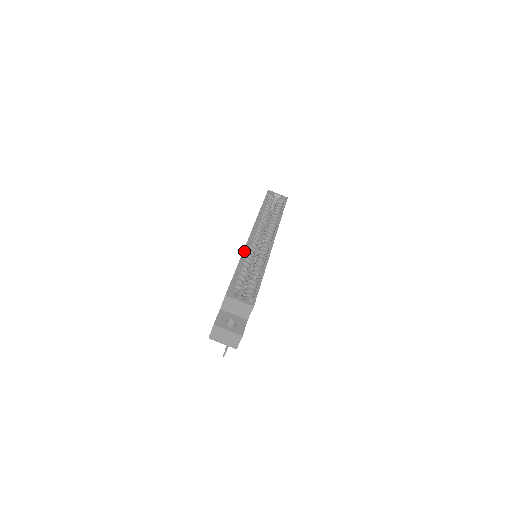
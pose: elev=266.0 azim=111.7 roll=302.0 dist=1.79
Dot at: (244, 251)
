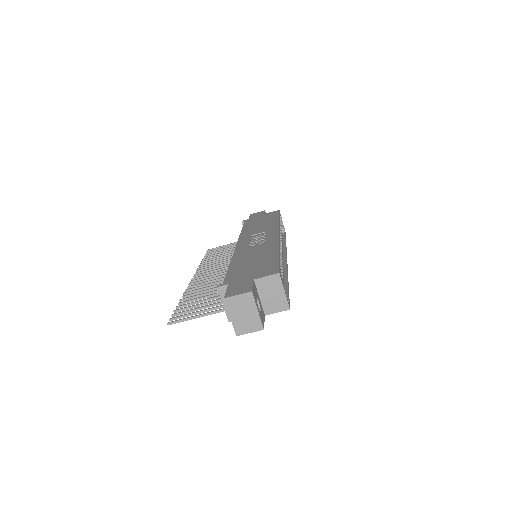
Dot at: occluded
